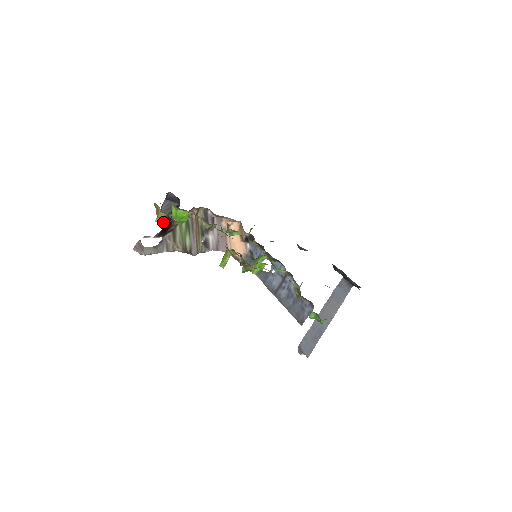
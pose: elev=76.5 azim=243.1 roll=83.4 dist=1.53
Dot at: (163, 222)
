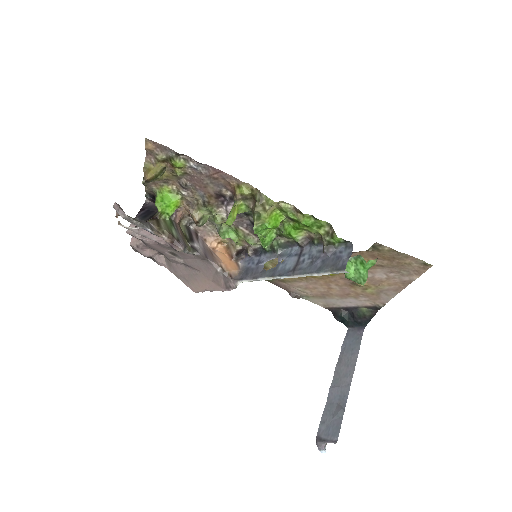
Dot at: (136, 235)
